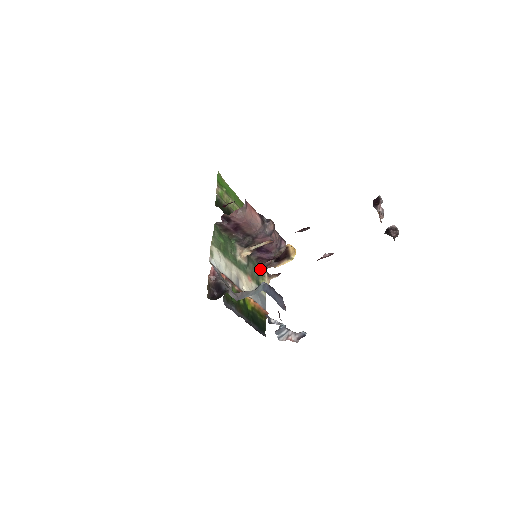
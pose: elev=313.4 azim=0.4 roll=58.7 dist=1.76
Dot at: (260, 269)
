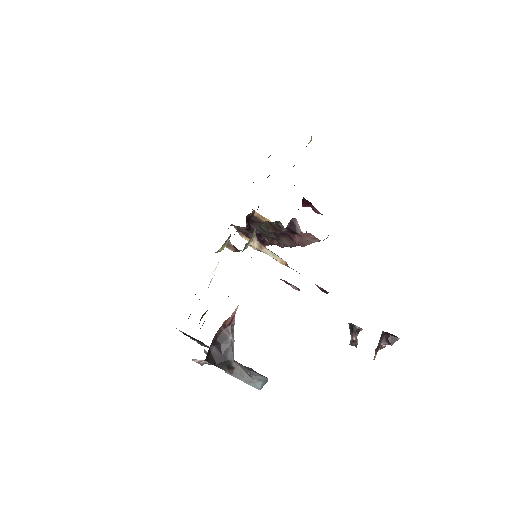
Dot at: occluded
